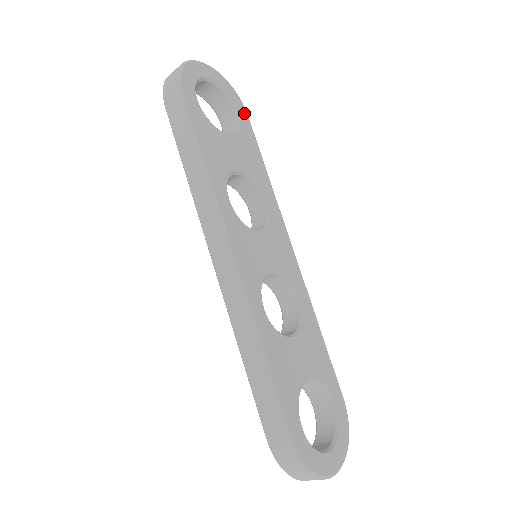
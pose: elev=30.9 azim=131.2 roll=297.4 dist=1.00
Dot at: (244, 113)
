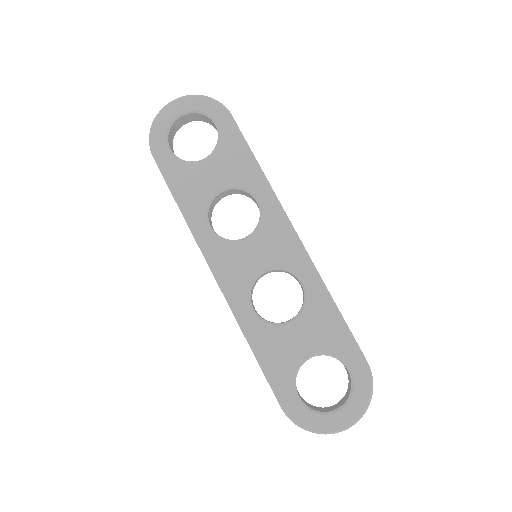
Dot at: (225, 117)
